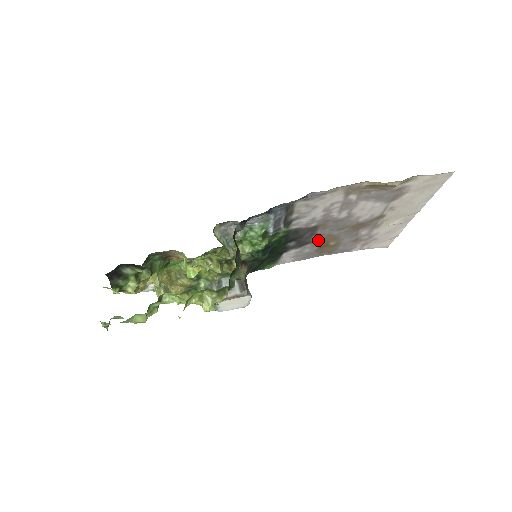
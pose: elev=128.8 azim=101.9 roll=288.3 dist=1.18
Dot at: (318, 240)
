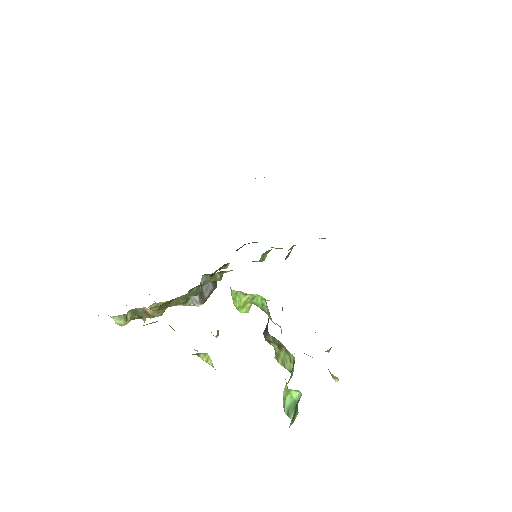
Dot at: occluded
